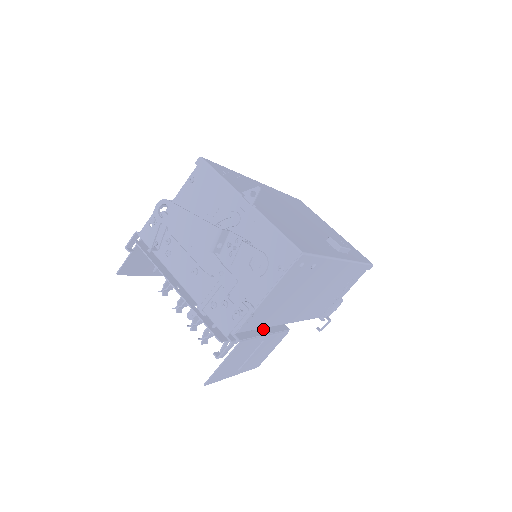
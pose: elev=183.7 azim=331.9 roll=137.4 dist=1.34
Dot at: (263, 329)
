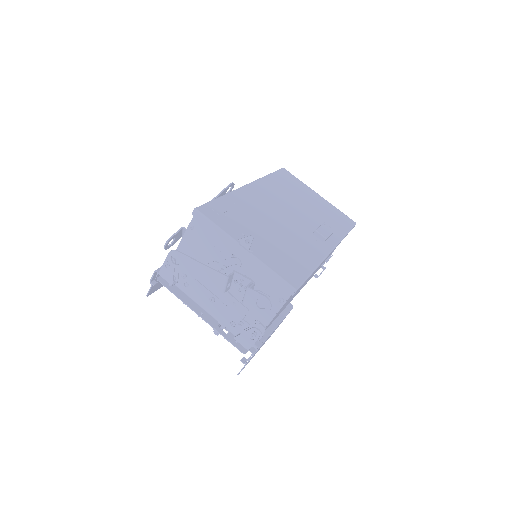
Dot at: (273, 321)
